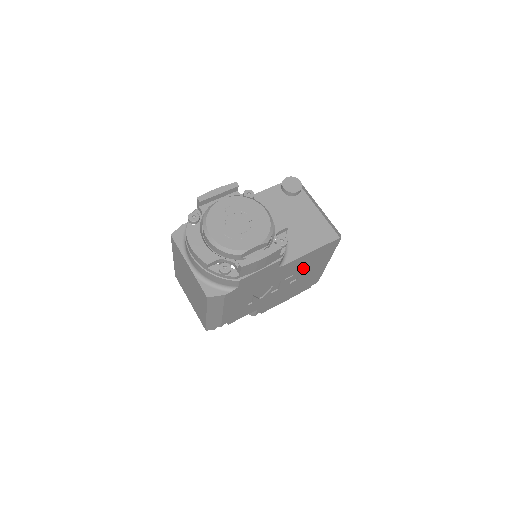
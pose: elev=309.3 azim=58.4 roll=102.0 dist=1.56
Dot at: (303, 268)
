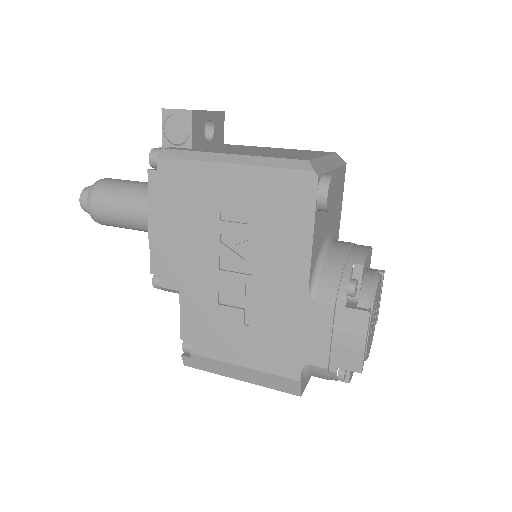
Dot at: occluded
